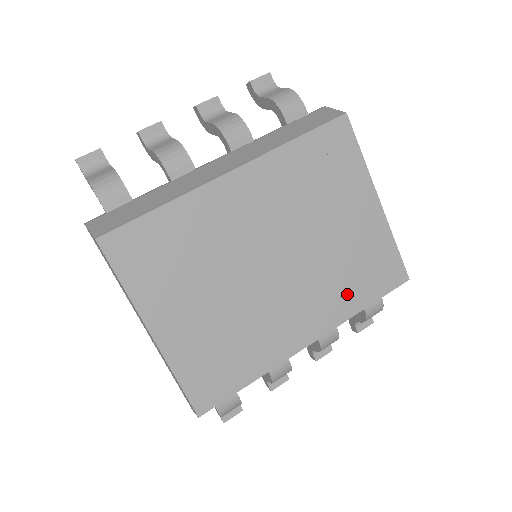
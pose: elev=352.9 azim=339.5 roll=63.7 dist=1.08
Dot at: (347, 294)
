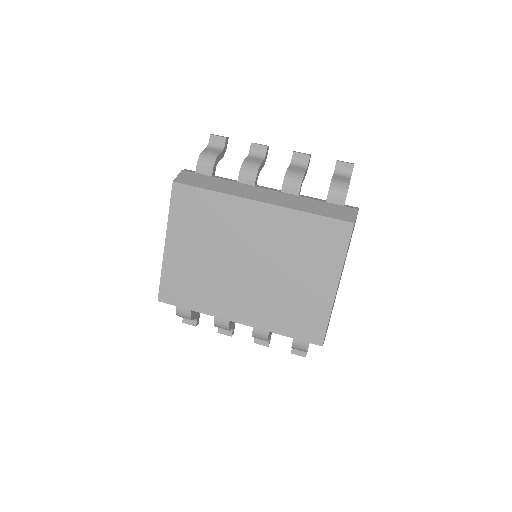
Dot at: (277, 318)
